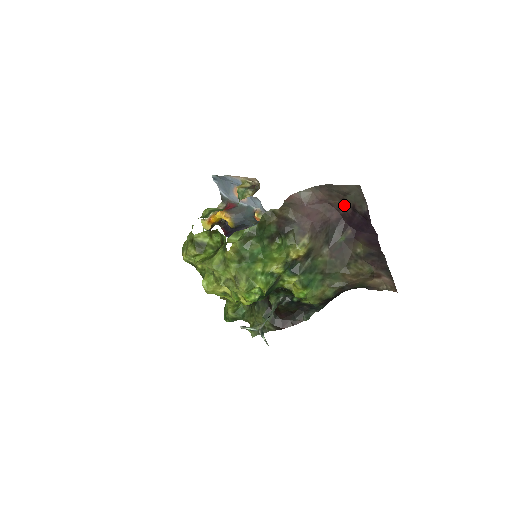
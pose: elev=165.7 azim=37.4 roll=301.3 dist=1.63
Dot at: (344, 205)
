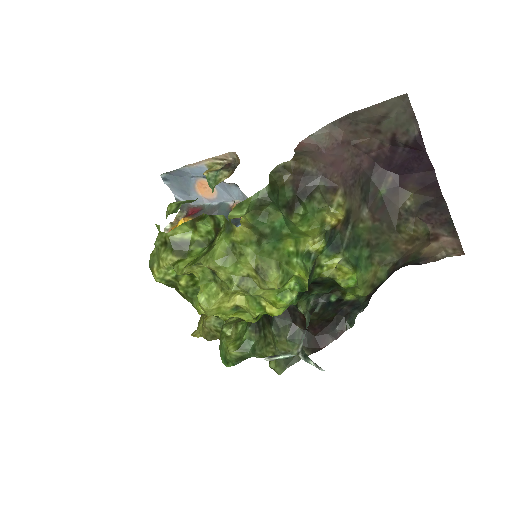
Dot at: (377, 141)
